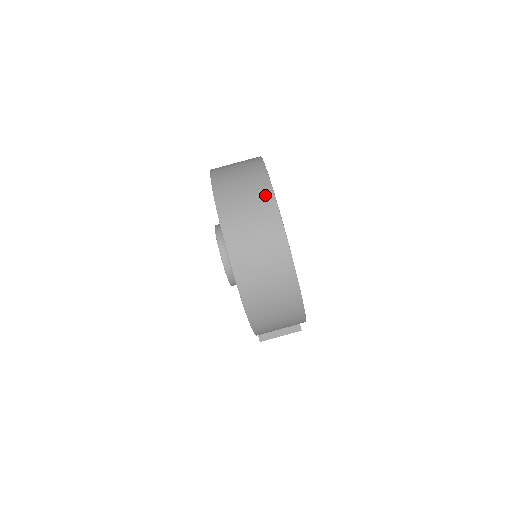
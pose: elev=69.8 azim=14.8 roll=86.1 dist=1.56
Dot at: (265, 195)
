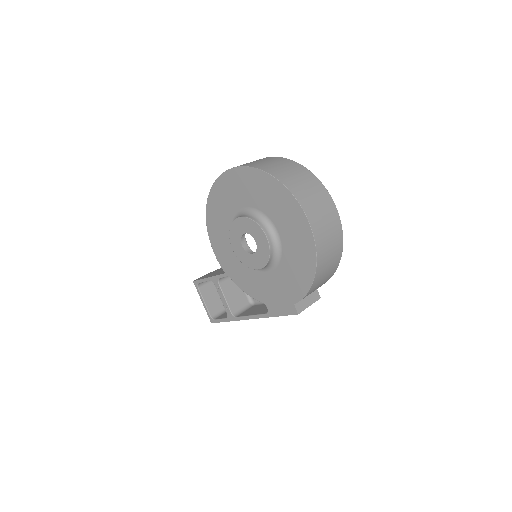
Dot at: (294, 165)
